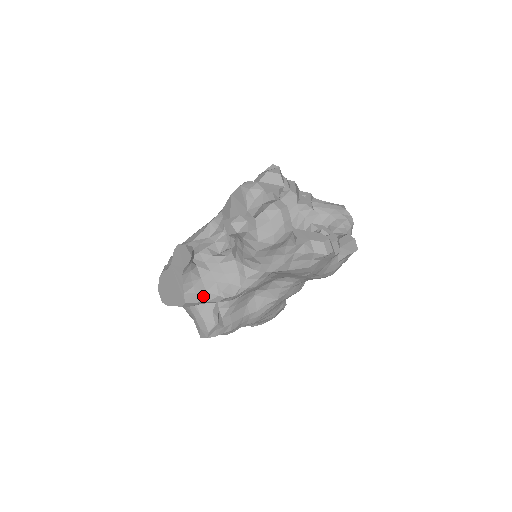
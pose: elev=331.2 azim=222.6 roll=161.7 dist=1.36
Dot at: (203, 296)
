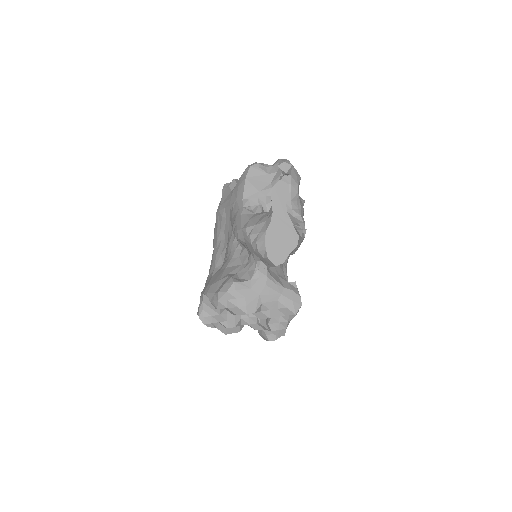
Dot at: occluded
